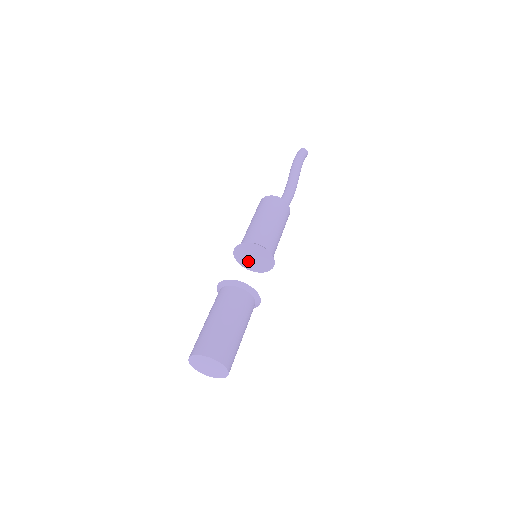
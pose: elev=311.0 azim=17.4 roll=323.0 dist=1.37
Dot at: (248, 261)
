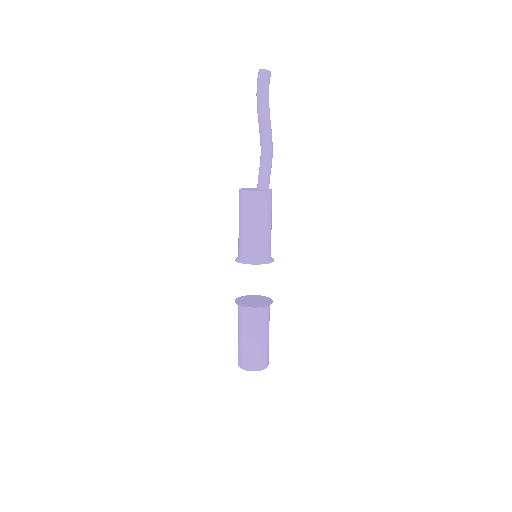
Dot at: occluded
